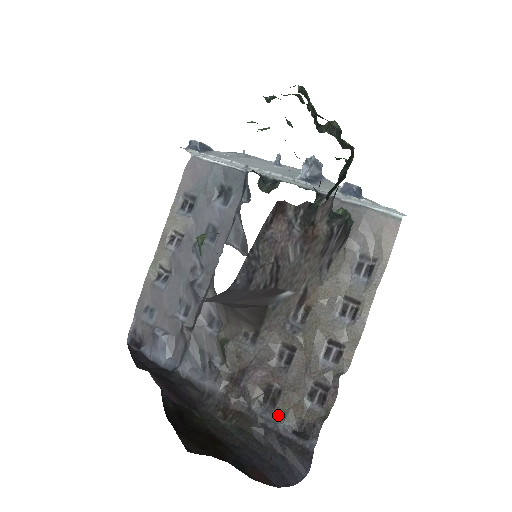
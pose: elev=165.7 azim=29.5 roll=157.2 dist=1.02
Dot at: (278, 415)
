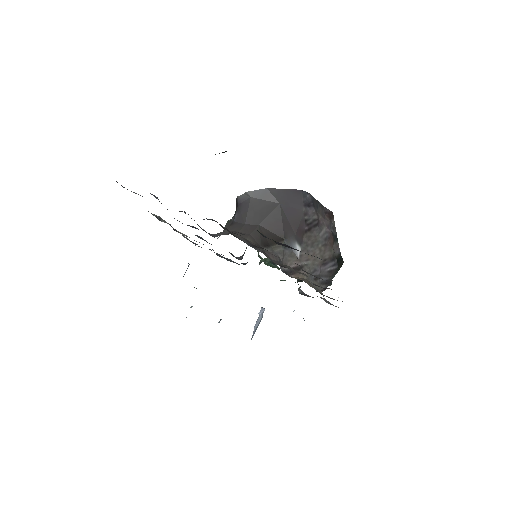
Dot at: occluded
